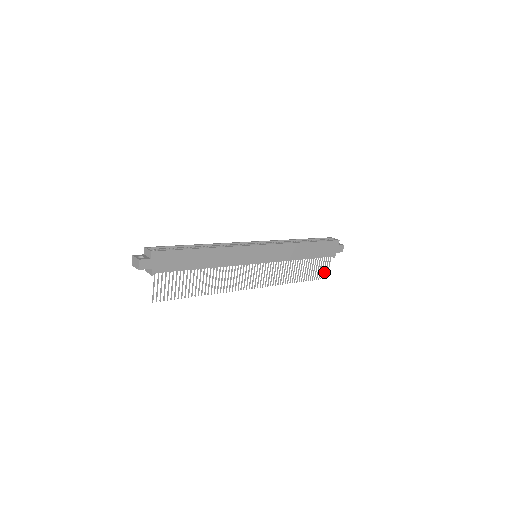
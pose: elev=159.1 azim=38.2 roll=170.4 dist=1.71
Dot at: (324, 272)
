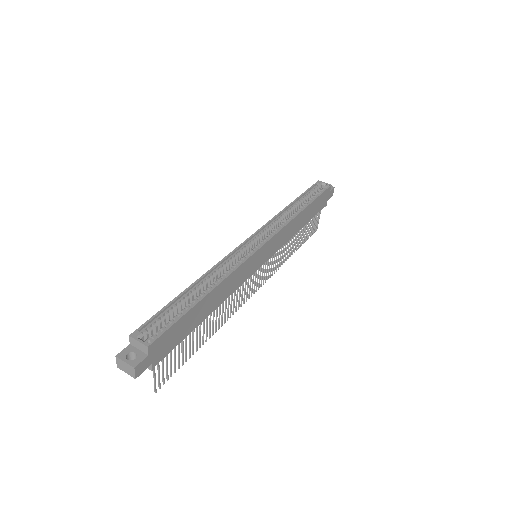
Dot at: (315, 227)
